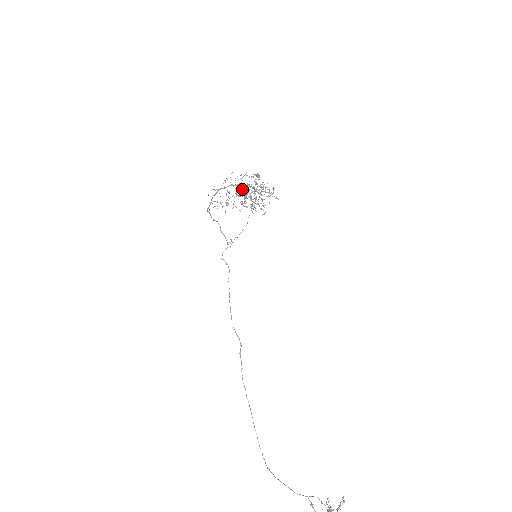
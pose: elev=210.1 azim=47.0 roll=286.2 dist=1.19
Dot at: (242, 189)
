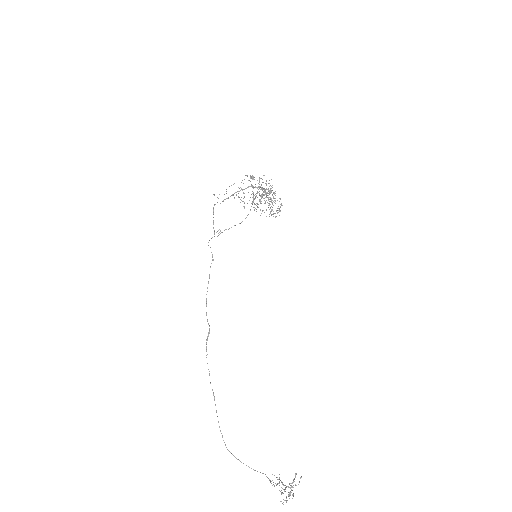
Dot at: occluded
